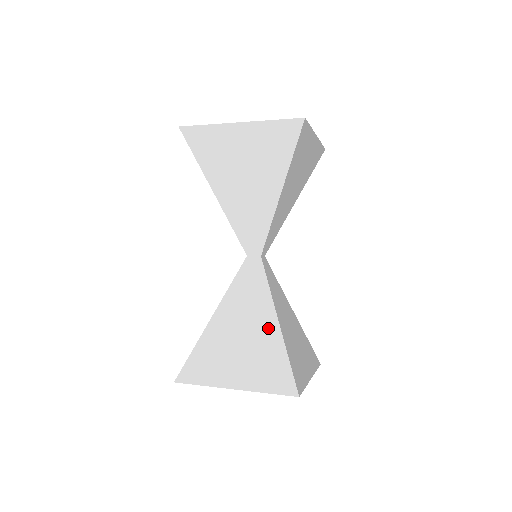
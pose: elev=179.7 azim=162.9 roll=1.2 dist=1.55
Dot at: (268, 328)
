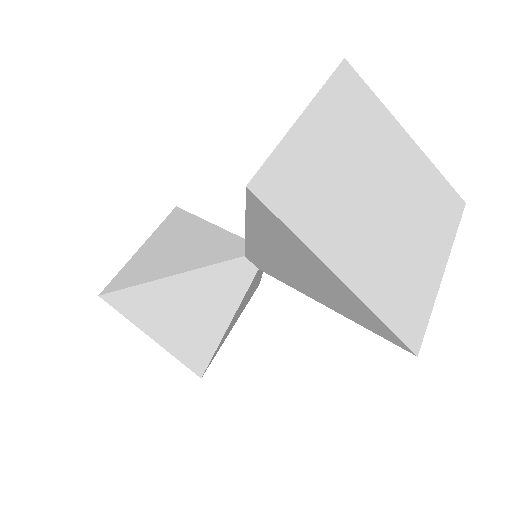
Dot at: (213, 327)
